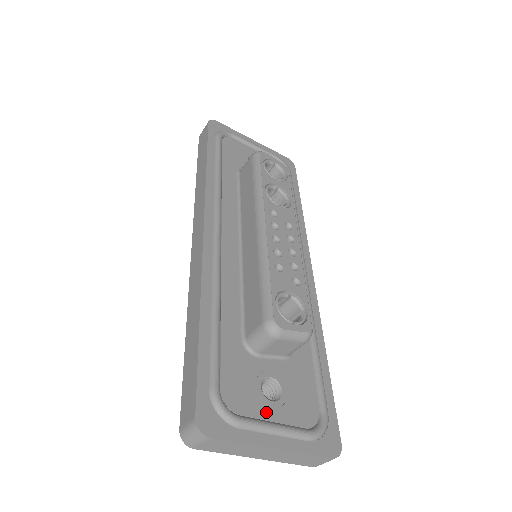
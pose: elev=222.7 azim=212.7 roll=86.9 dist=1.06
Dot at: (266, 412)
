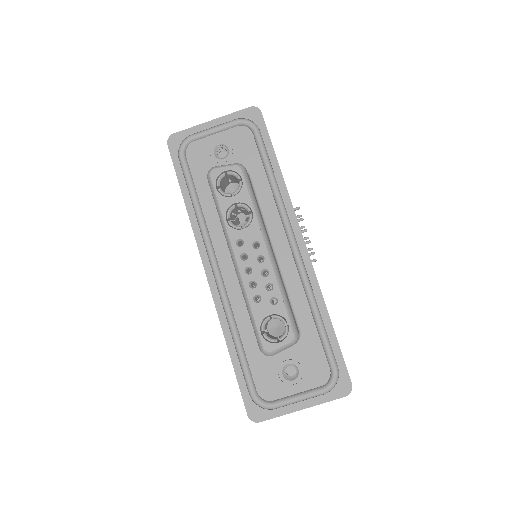
Dot at: (290, 390)
